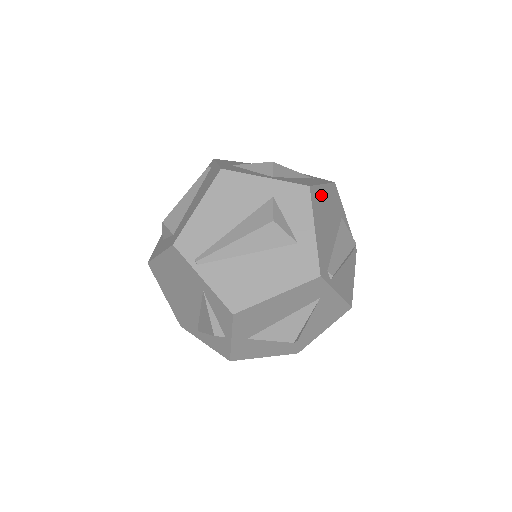
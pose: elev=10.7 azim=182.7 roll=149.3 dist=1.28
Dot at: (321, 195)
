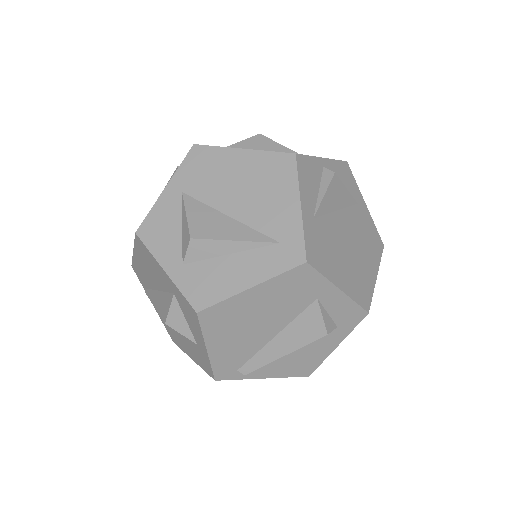
Dot at: (238, 305)
